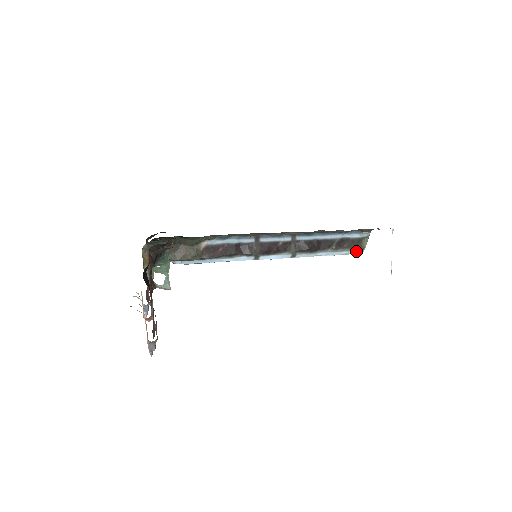
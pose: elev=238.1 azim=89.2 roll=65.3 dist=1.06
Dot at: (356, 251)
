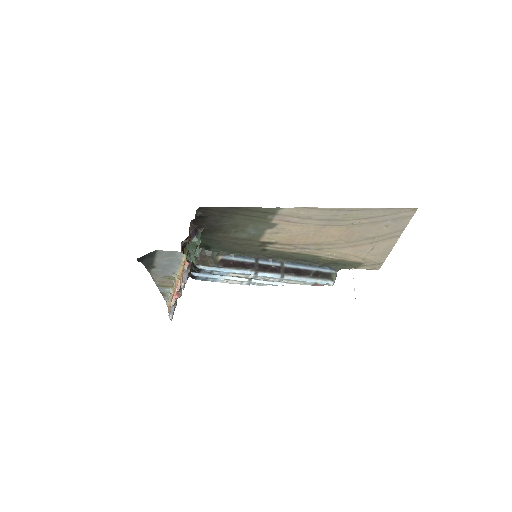
Dot at: (328, 281)
